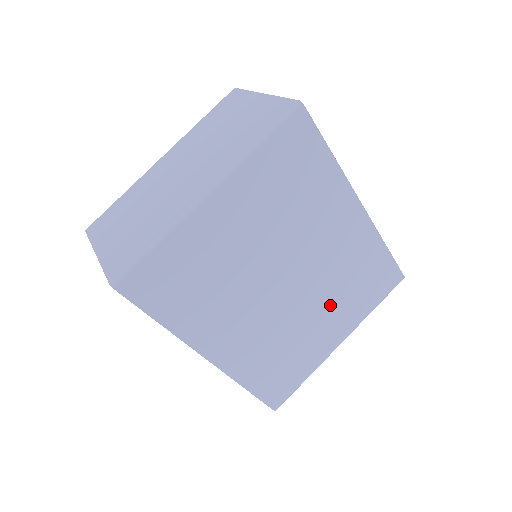
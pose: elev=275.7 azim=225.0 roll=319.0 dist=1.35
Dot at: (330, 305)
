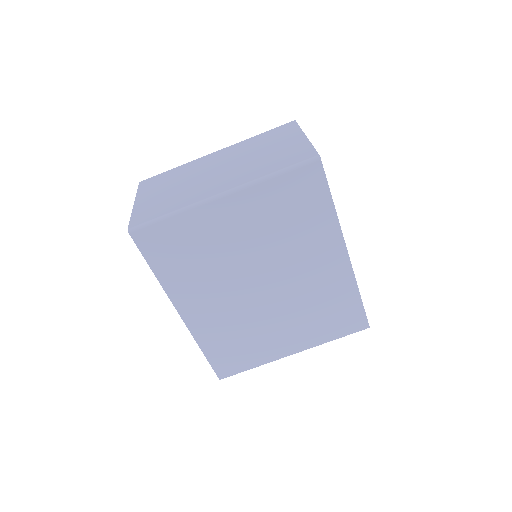
Dot at: (294, 319)
